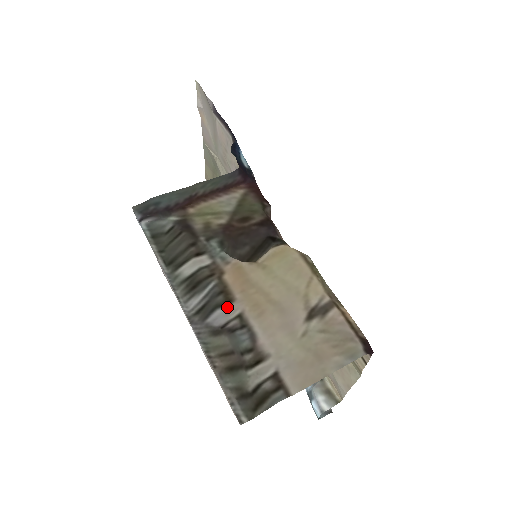
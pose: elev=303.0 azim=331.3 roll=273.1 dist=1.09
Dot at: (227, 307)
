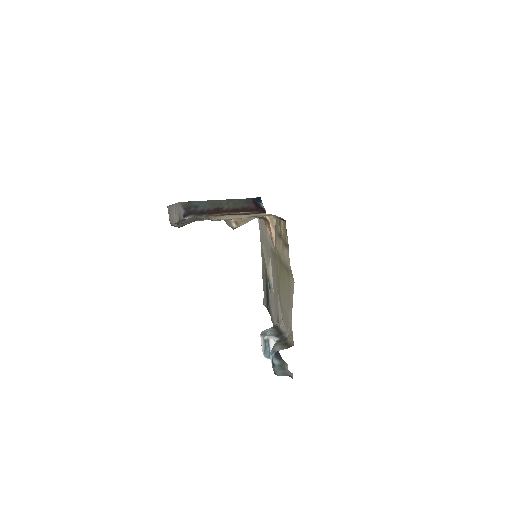
Dot at: occluded
